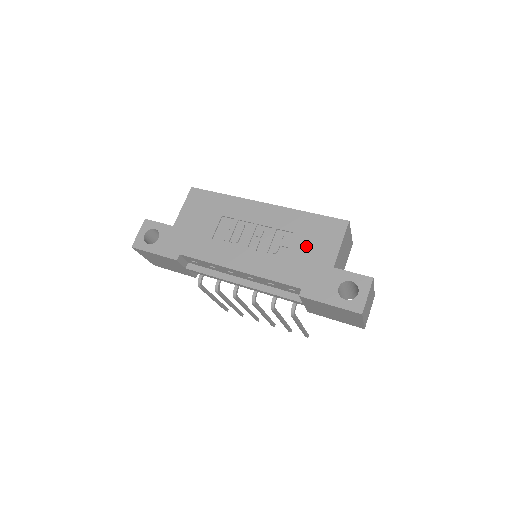
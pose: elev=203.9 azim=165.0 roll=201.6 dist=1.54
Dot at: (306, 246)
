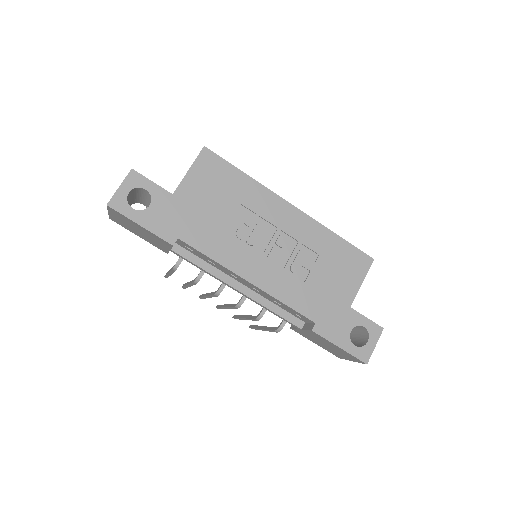
Dot at: (328, 275)
